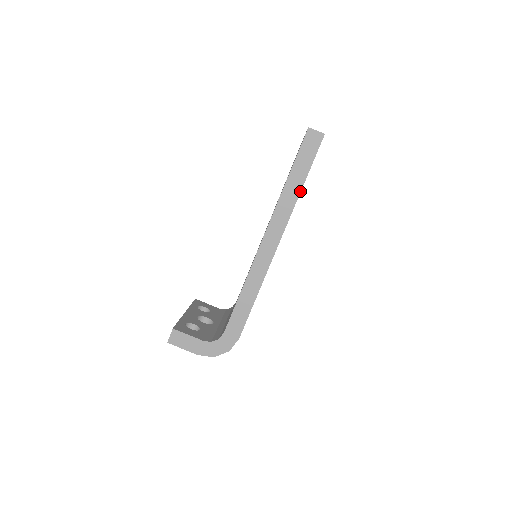
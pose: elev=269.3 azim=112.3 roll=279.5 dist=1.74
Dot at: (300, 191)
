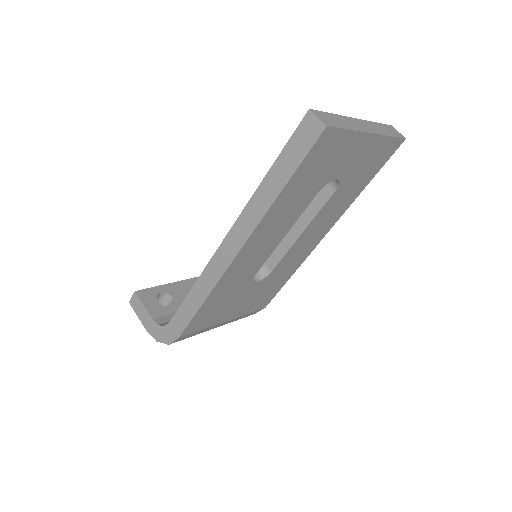
Dot at: (275, 198)
